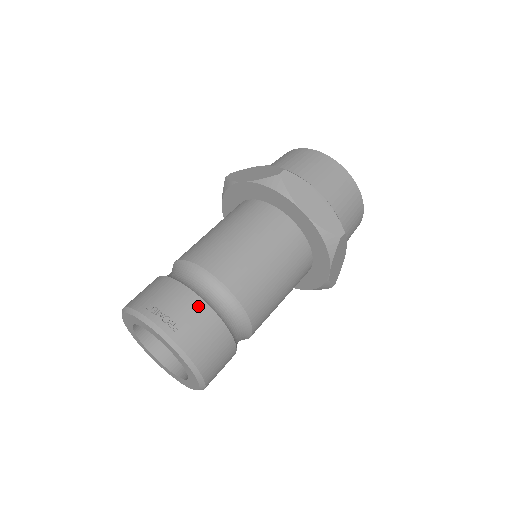
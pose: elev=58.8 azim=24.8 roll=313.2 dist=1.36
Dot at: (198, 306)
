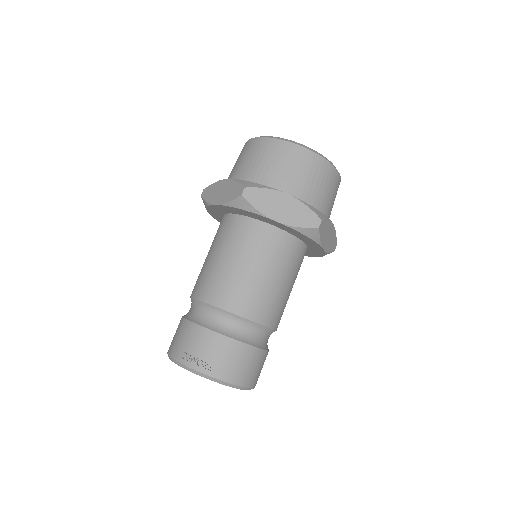
Dot at: (220, 341)
